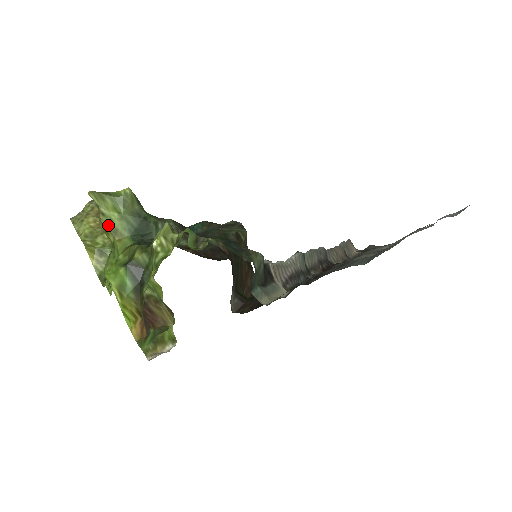
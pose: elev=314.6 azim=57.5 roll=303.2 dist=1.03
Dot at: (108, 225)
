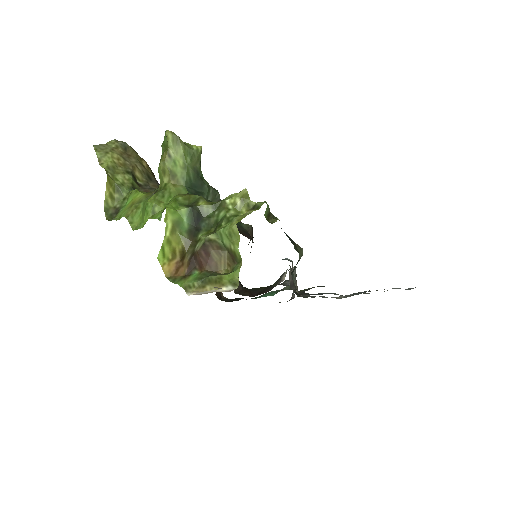
Dot at: (170, 167)
